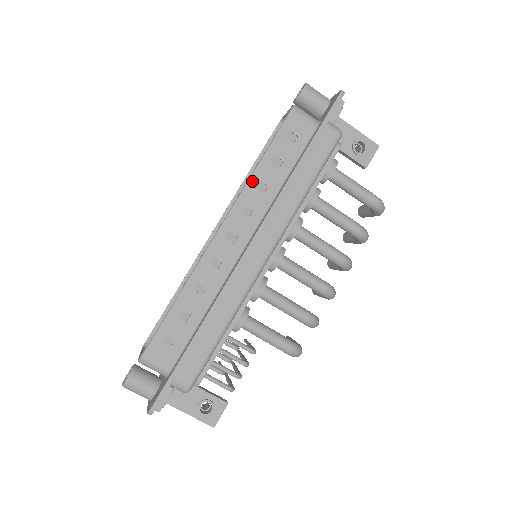
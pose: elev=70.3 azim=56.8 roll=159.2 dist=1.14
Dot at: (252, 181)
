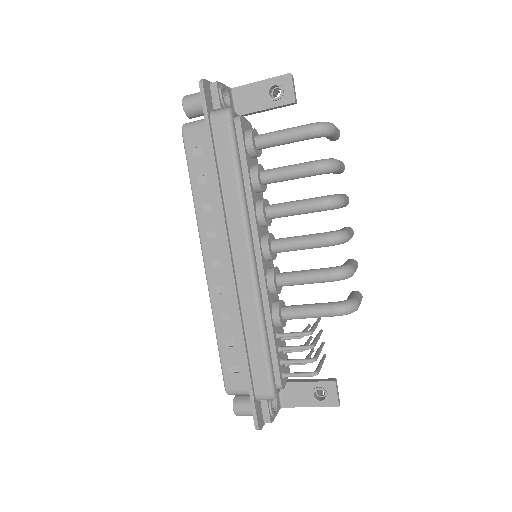
Dot at: (197, 210)
